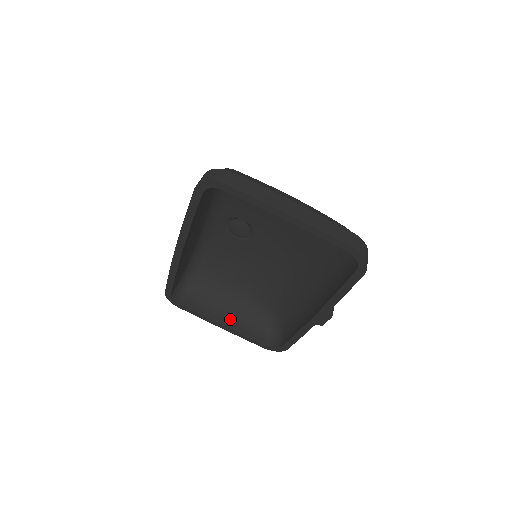
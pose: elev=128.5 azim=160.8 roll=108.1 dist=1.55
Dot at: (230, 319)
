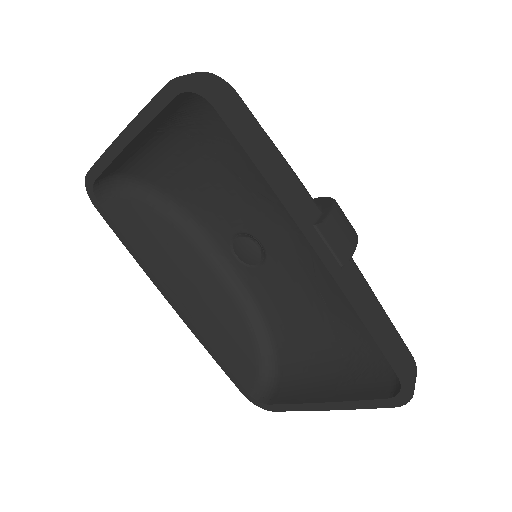
Dot at: (332, 389)
